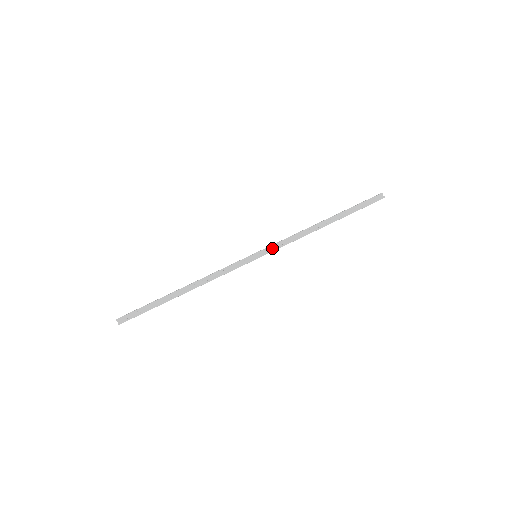
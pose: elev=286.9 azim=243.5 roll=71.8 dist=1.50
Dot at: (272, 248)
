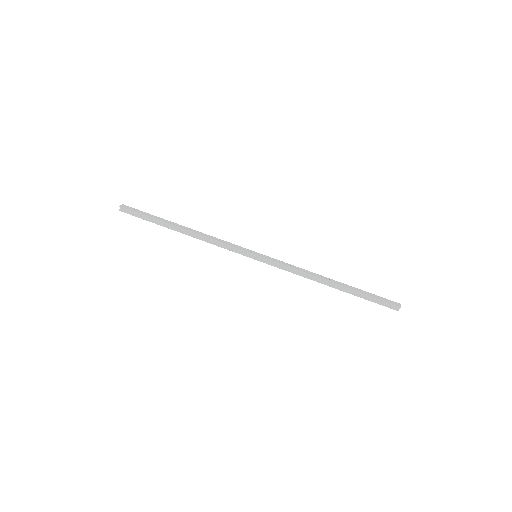
Dot at: (273, 262)
